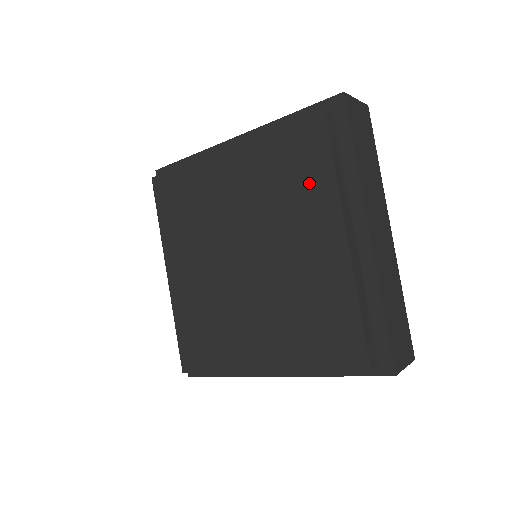
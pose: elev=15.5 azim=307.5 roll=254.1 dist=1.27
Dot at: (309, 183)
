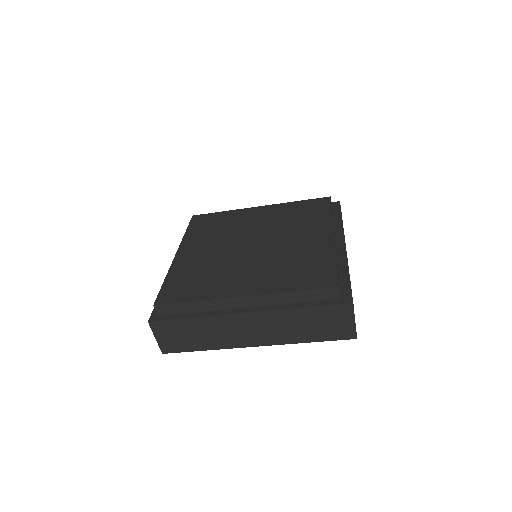
Dot at: (314, 217)
